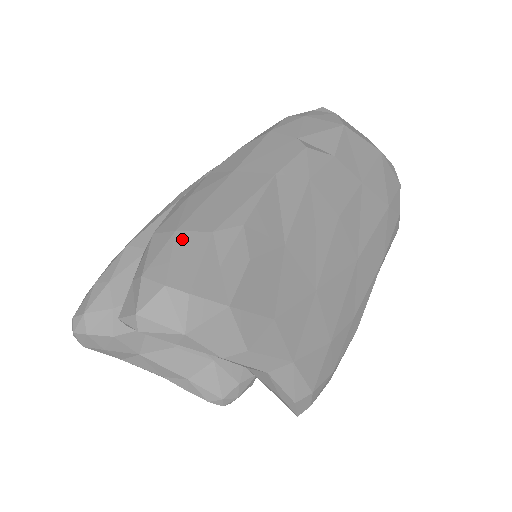
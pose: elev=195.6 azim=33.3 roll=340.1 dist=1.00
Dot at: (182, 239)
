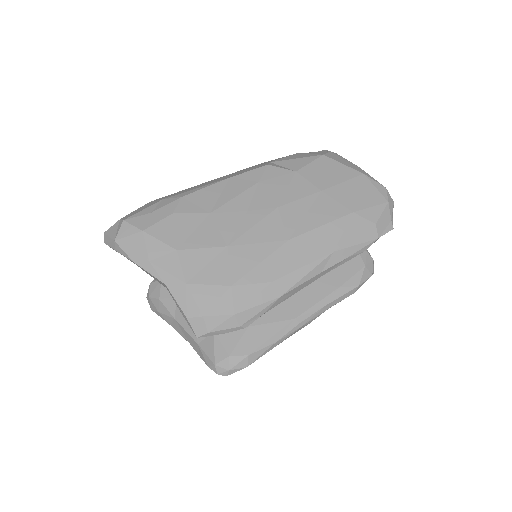
Dot at: (148, 204)
